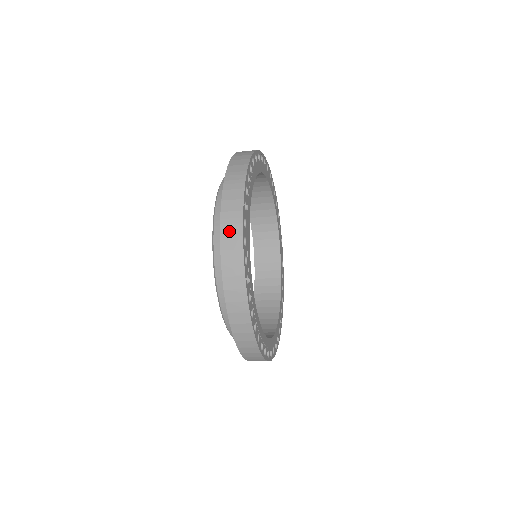
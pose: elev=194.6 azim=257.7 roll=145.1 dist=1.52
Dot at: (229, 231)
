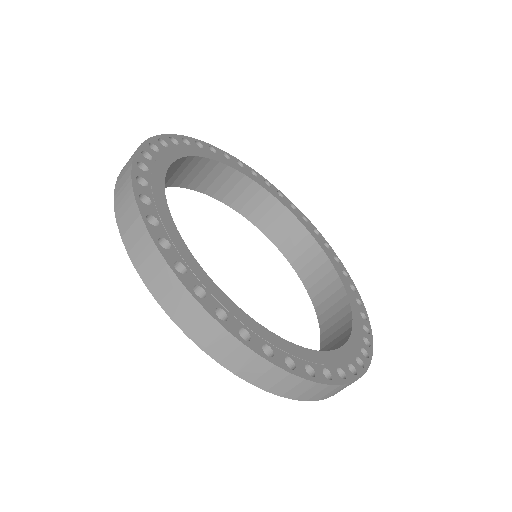
Dot at: (150, 271)
